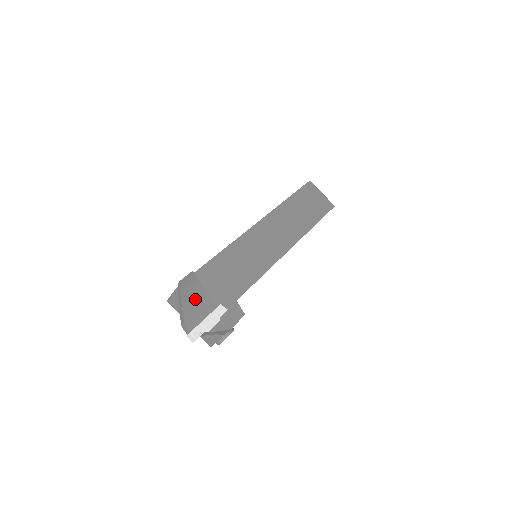
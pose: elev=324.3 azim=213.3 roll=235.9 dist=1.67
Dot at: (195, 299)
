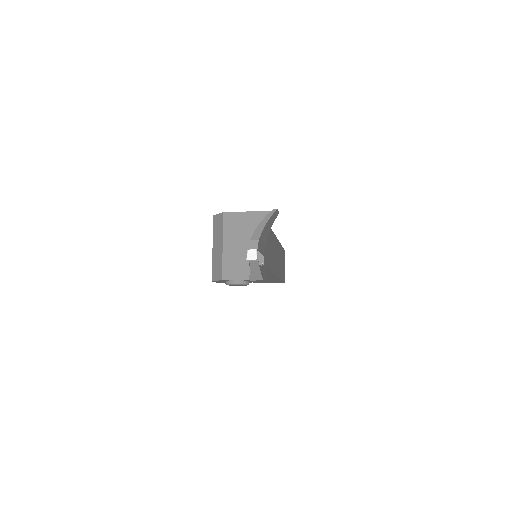
Dot at: (266, 232)
